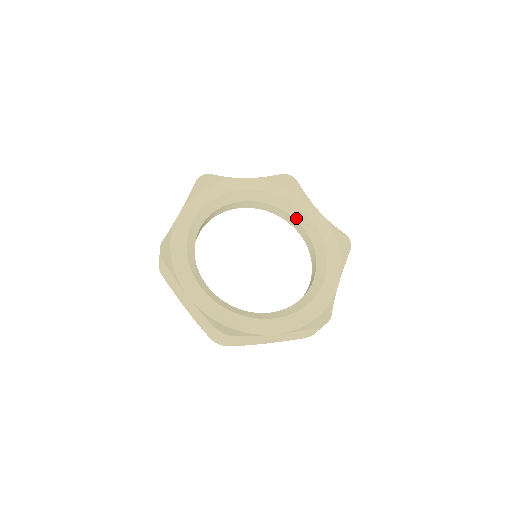
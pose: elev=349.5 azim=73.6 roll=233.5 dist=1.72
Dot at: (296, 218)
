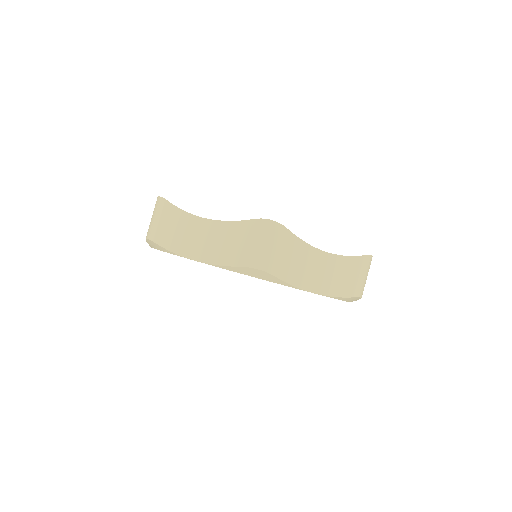
Dot at: occluded
